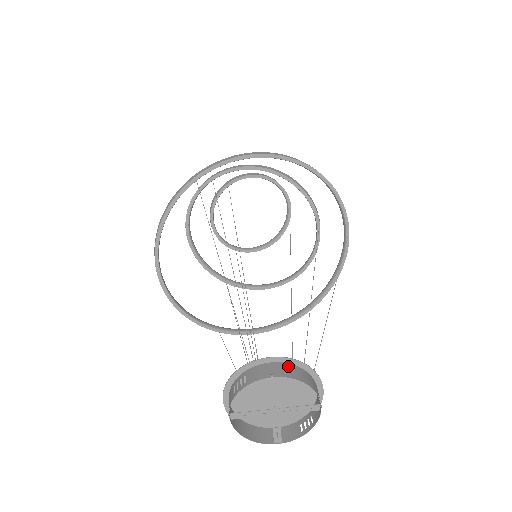
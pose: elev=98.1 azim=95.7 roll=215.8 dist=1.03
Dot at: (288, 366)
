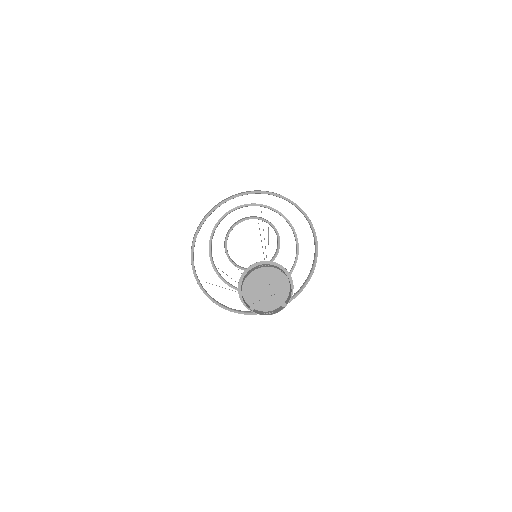
Dot at: (288, 277)
